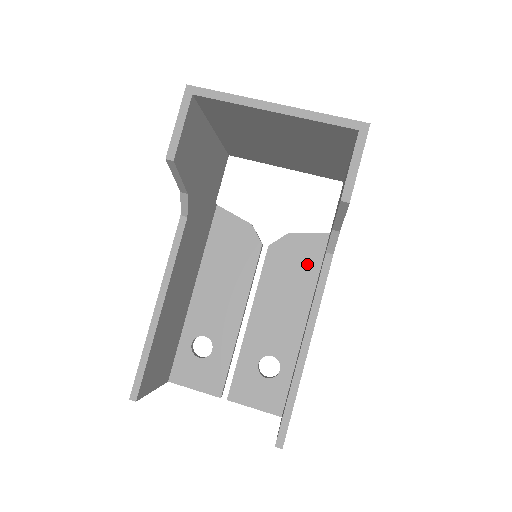
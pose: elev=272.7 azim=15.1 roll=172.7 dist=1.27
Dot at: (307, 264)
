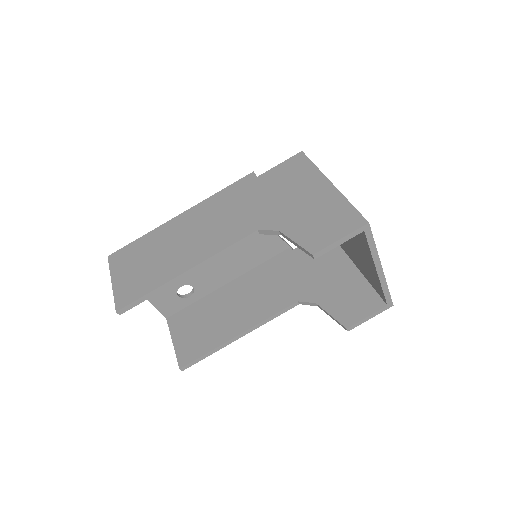
Dot at: (263, 254)
